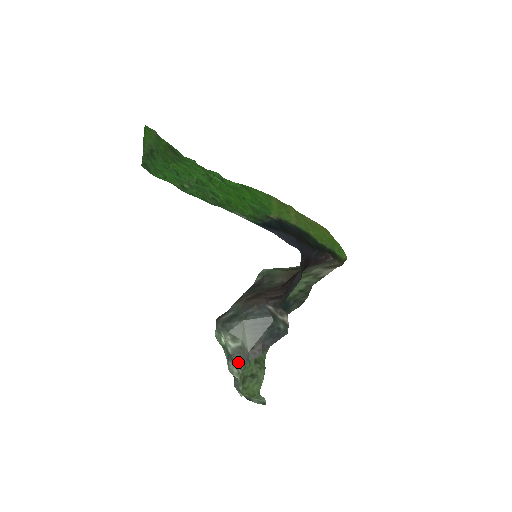
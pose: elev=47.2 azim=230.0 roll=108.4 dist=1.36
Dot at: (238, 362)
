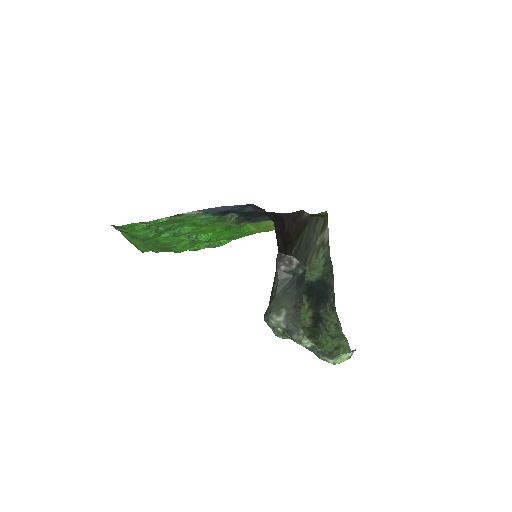
Dot at: (295, 327)
